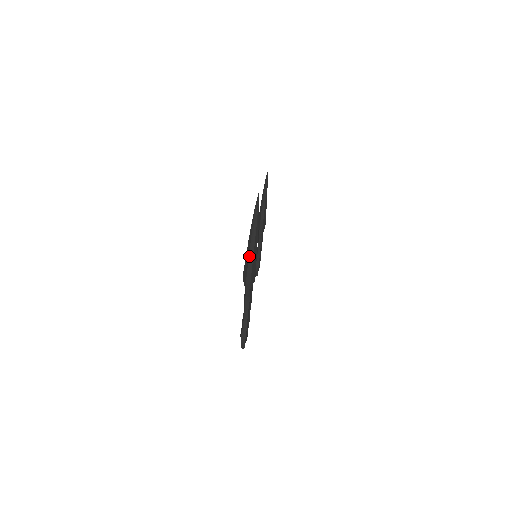
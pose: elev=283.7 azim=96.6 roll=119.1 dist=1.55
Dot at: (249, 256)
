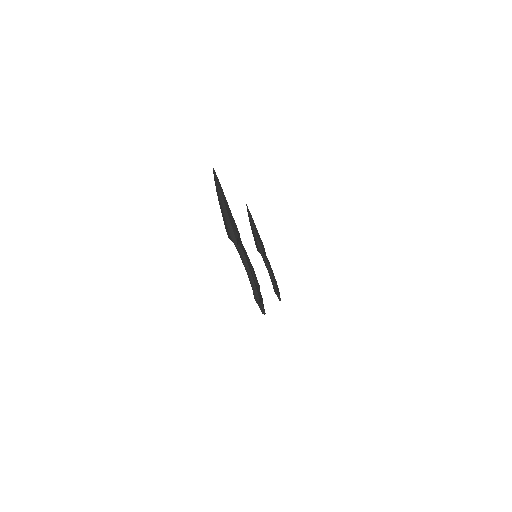
Dot at: (223, 213)
